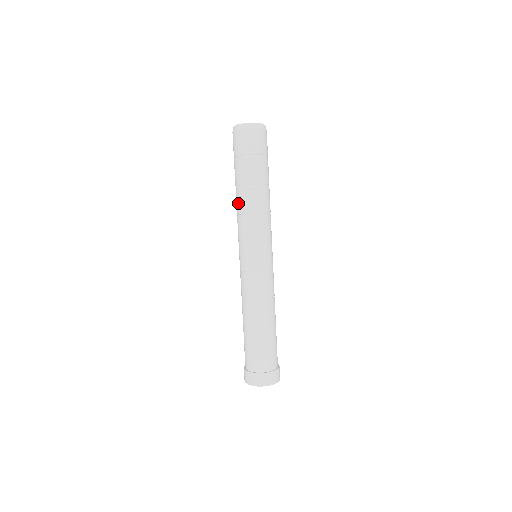
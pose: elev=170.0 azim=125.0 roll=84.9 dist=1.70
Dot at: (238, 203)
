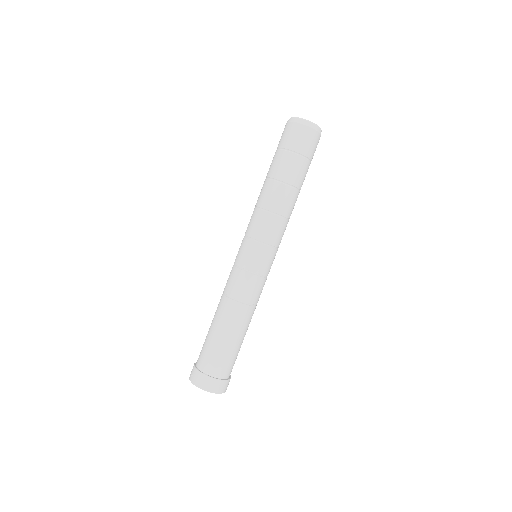
Dot at: (261, 195)
